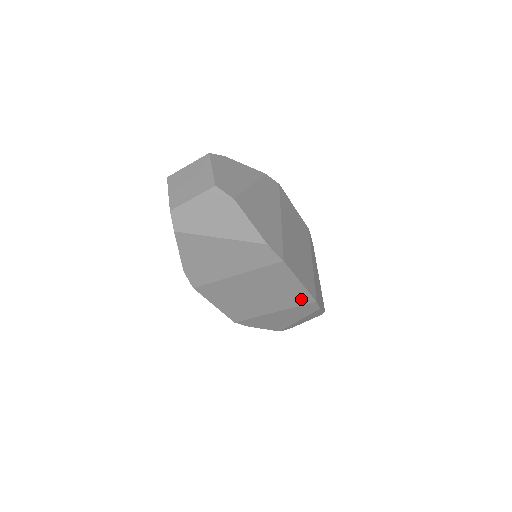
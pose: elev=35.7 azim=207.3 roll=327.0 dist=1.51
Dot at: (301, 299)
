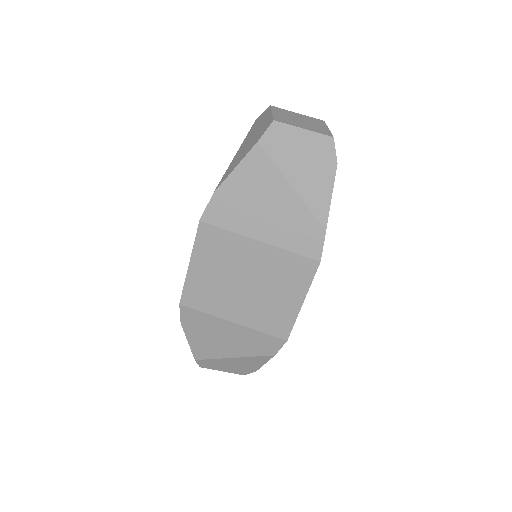
Dot at: (278, 325)
